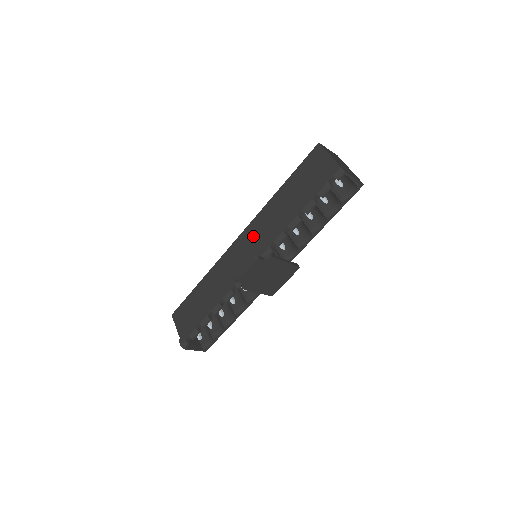
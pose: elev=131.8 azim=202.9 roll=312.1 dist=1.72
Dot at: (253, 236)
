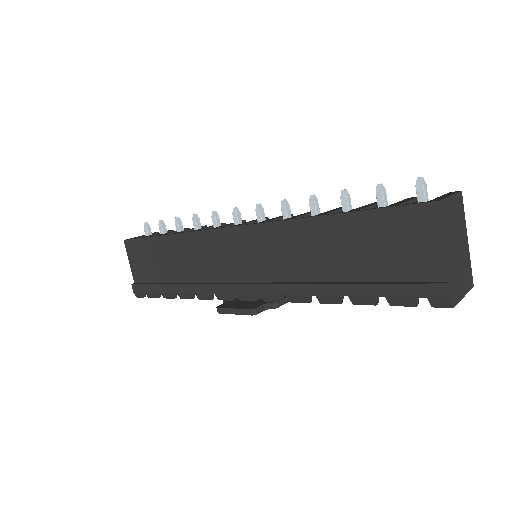
Dot at: (258, 250)
